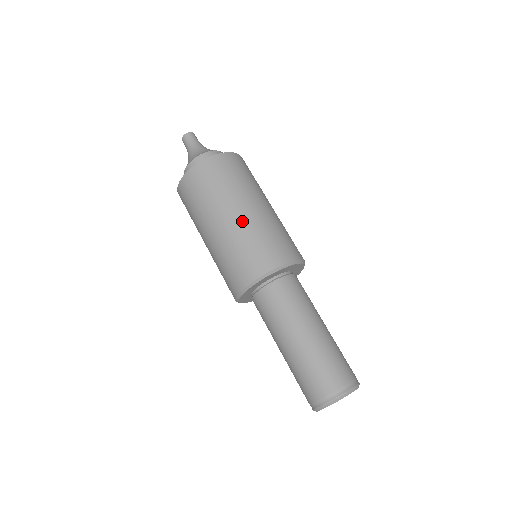
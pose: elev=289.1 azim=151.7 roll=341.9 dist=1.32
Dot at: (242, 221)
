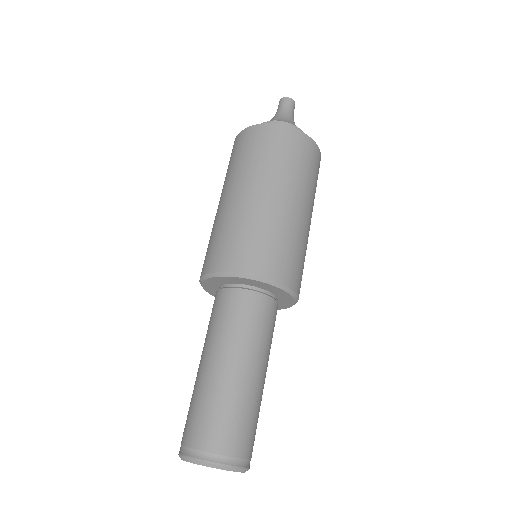
Dot at: (252, 204)
